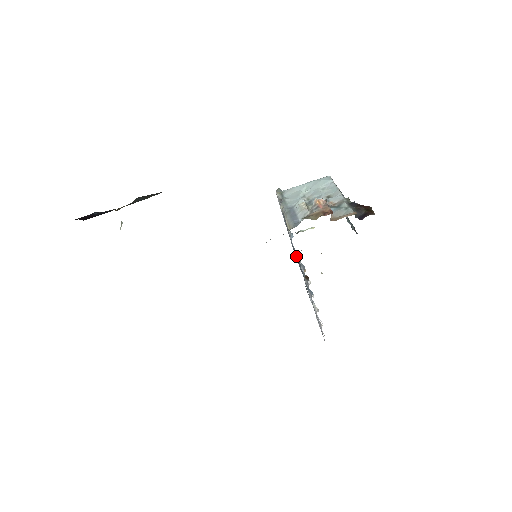
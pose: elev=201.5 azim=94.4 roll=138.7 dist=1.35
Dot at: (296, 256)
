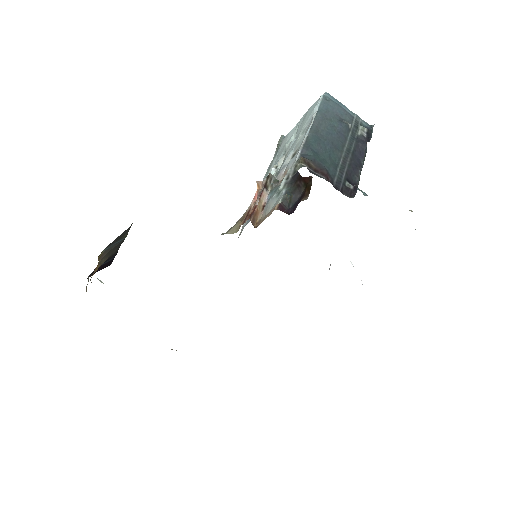
Dot at: occluded
